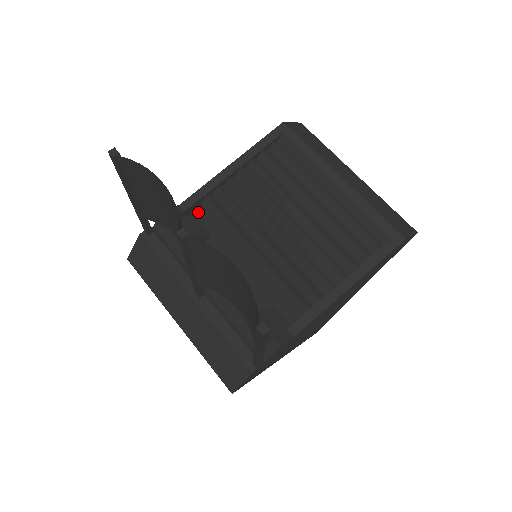
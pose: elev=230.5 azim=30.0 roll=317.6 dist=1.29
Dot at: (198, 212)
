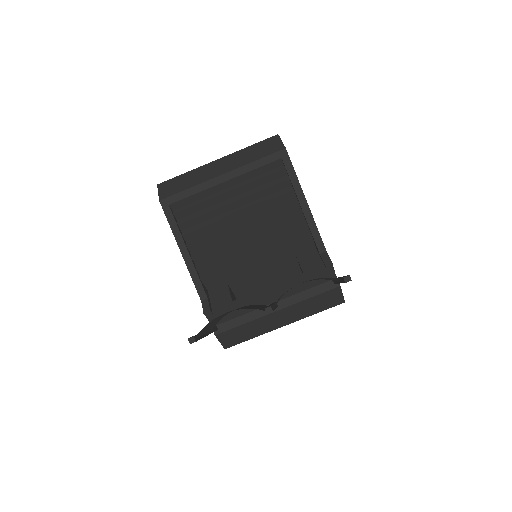
Dot at: (208, 288)
